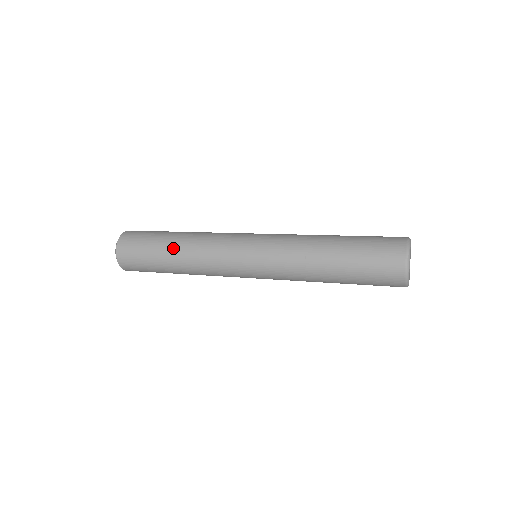
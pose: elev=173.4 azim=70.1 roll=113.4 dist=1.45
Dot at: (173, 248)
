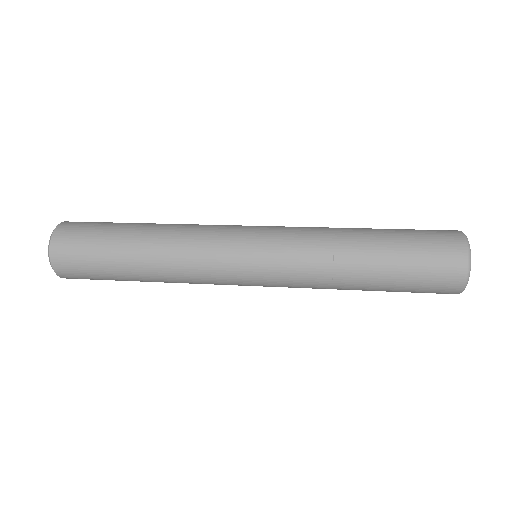
Dot at: (143, 276)
